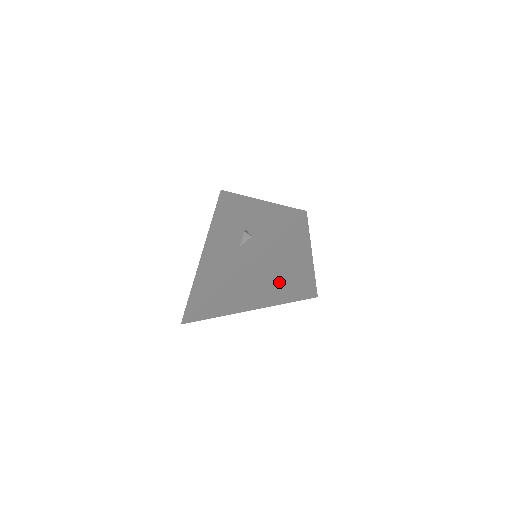
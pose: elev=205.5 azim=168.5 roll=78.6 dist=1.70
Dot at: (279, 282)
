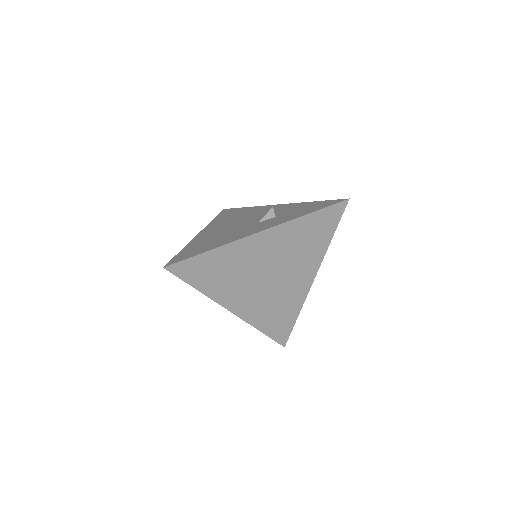
Dot at: (275, 285)
